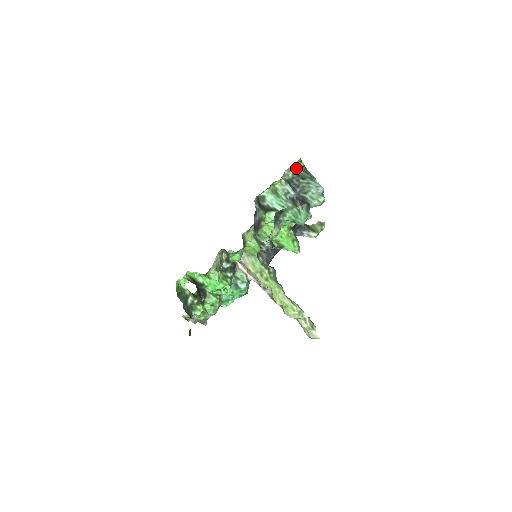
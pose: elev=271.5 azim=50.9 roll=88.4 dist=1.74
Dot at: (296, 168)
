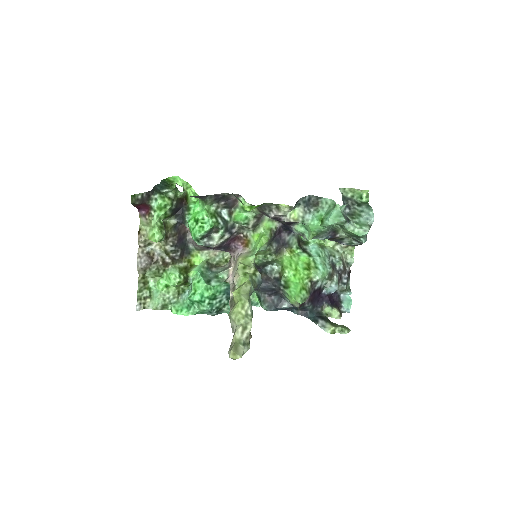
Dot at: (359, 197)
